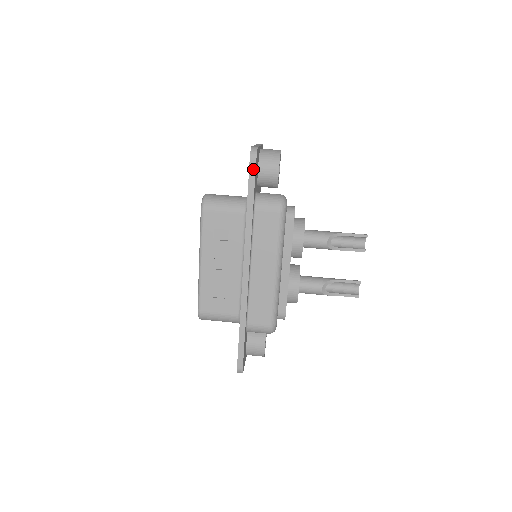
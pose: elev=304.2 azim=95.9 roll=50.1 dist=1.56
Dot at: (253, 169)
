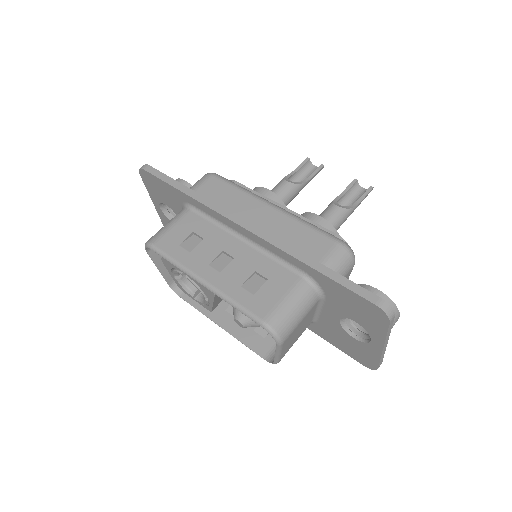
Dot at: (154, 171)
